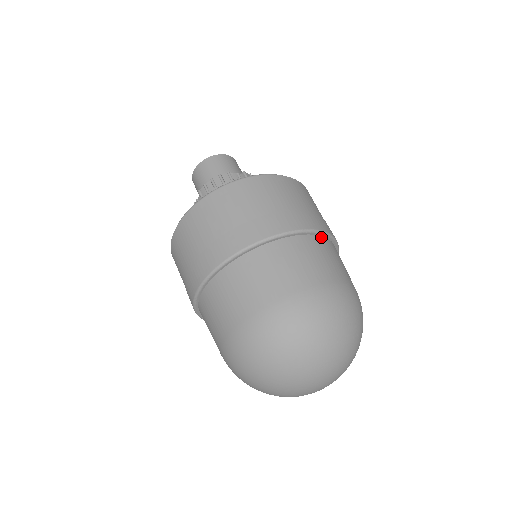
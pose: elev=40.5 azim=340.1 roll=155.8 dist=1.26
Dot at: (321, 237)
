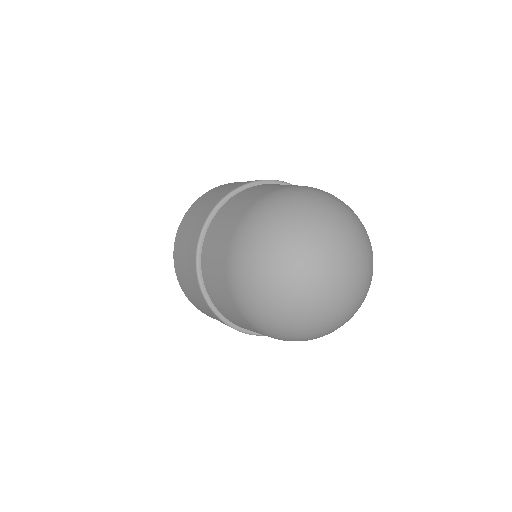
Dot at: occluded
